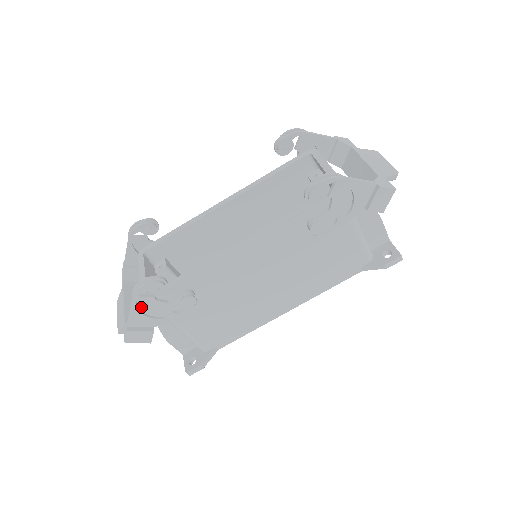
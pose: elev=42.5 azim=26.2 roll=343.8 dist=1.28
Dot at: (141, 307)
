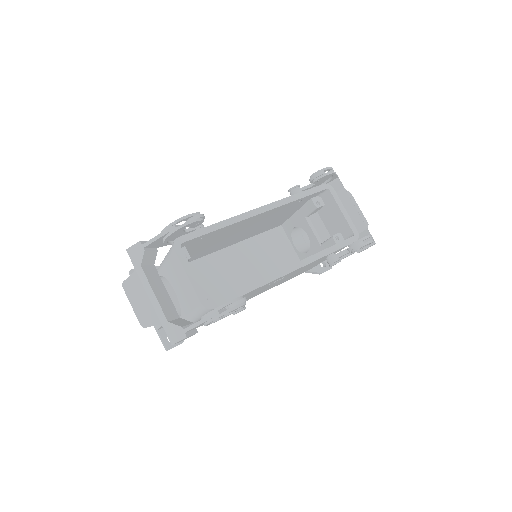
Dot at: occluded
